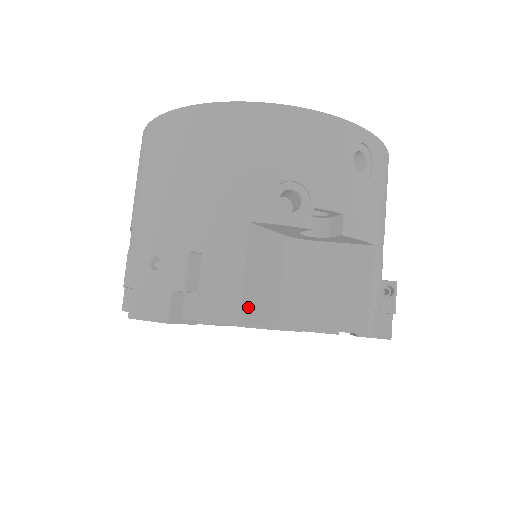
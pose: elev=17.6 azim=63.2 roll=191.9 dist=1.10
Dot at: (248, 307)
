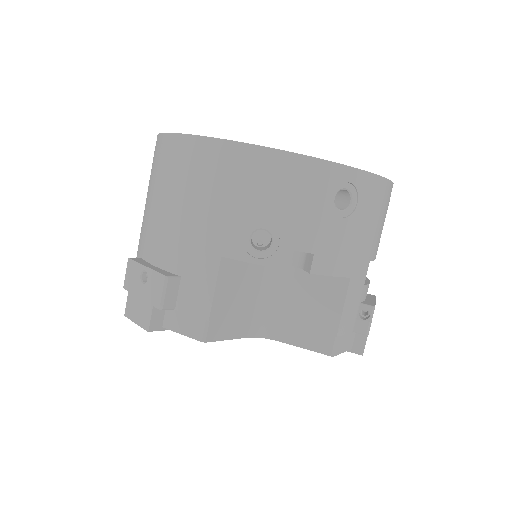
Dot at: (216, 327)
